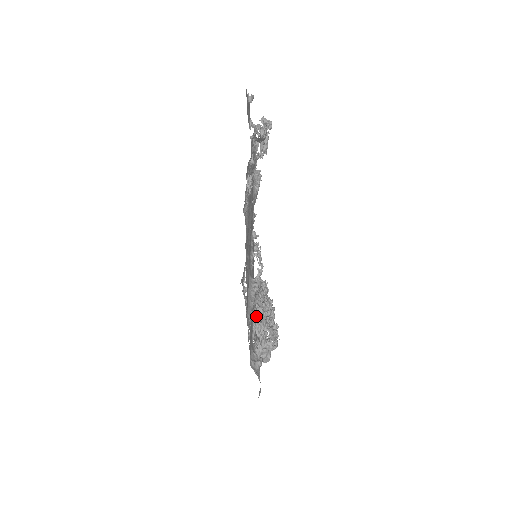
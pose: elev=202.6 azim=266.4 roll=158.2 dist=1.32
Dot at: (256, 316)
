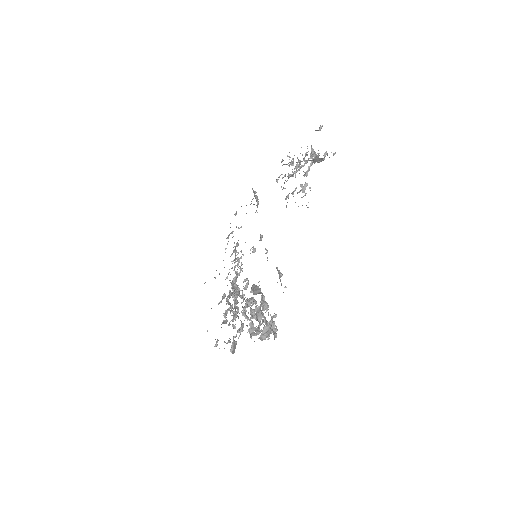
Dot at: (264, 301)
